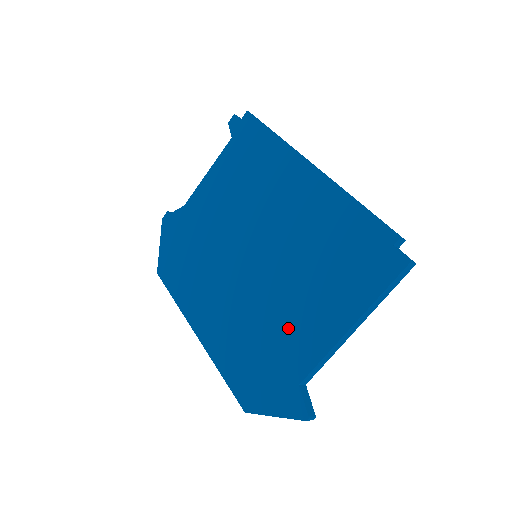
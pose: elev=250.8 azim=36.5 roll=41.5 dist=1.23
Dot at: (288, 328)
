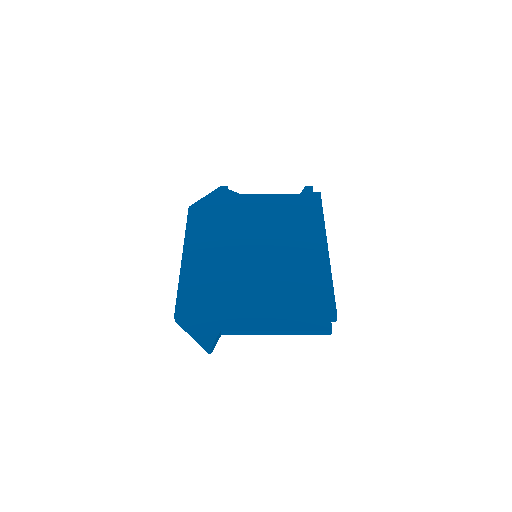
Dot at: (241, 302)
